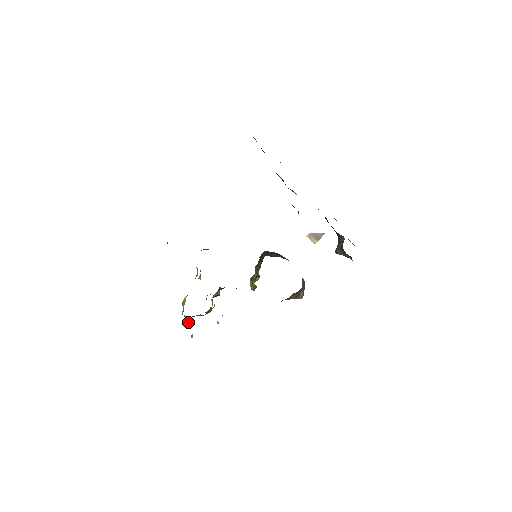
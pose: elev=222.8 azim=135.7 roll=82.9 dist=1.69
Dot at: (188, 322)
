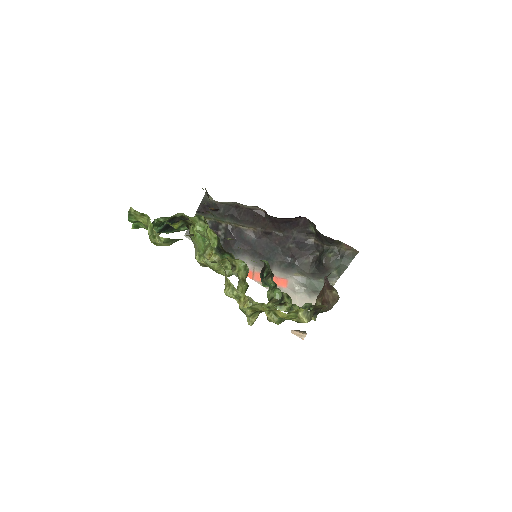
Dot at: (226, 278)
